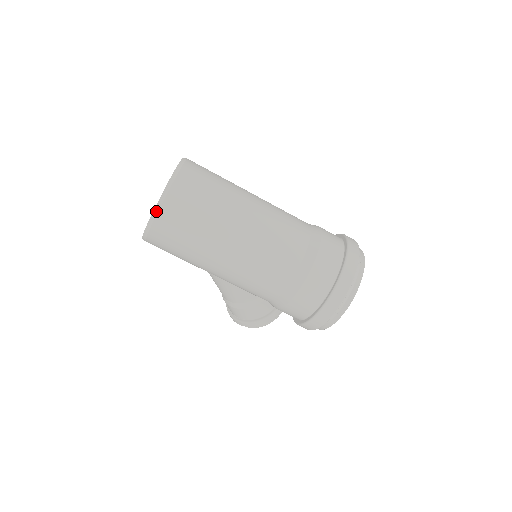
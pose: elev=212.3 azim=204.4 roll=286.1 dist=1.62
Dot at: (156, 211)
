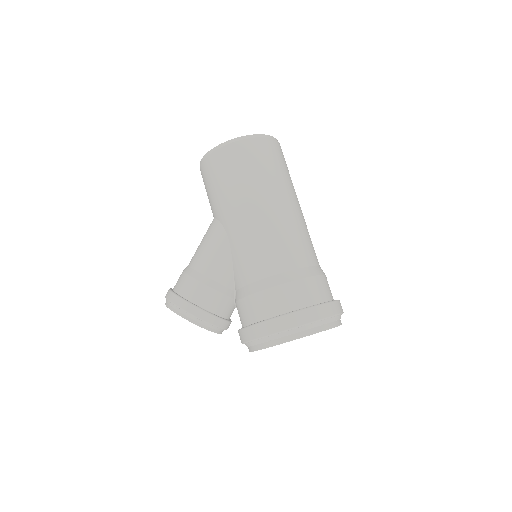
Dot at: (257, 136)
